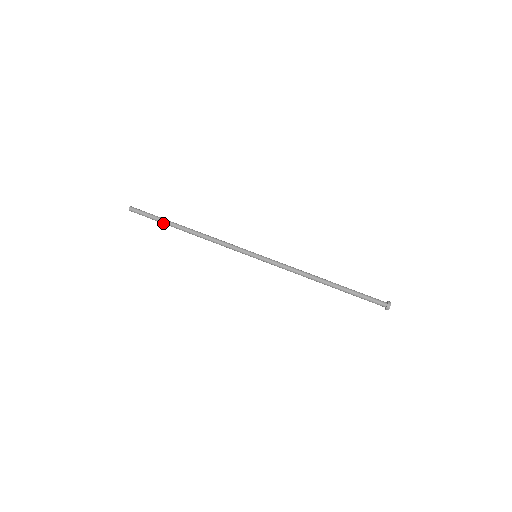
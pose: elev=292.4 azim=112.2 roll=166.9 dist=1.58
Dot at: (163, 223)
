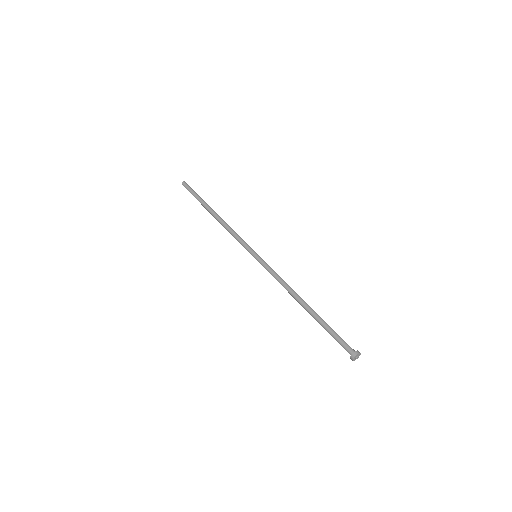
Dot at: occluded
